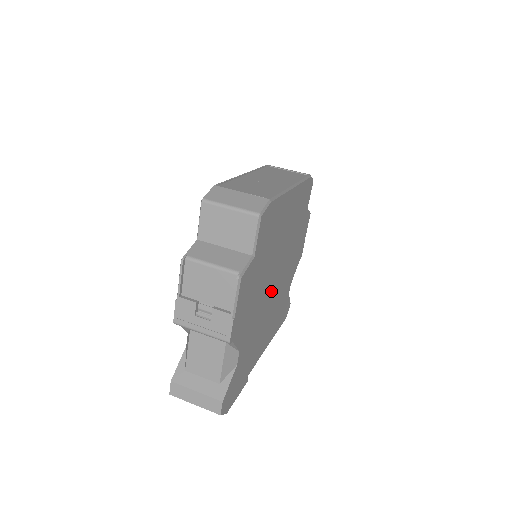
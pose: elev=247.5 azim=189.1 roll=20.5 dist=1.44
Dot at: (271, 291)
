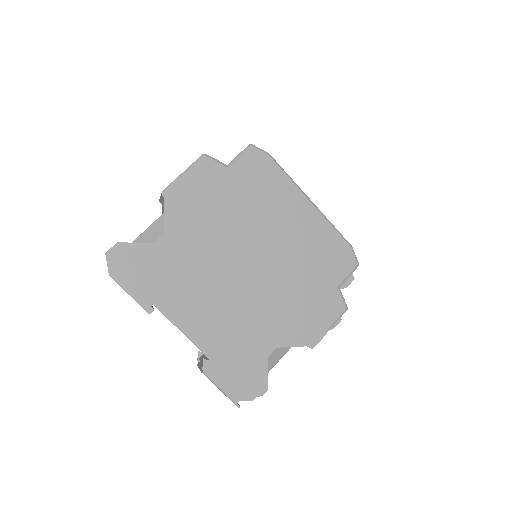
Dot at: (236, 266)
